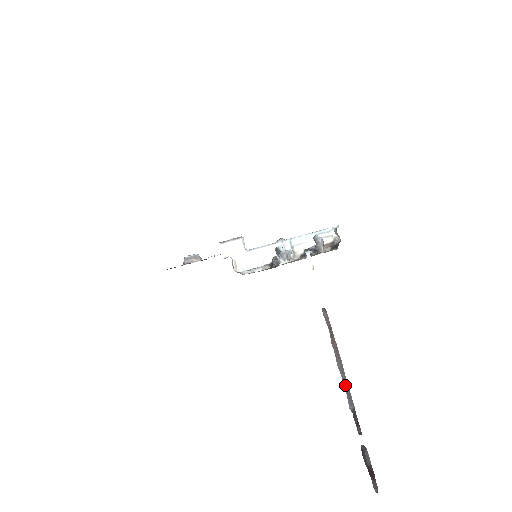
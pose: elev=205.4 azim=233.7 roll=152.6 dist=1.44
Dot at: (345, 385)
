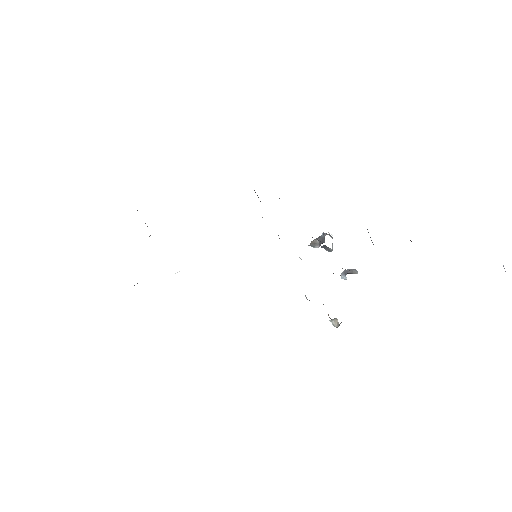
Dot at: occluded
